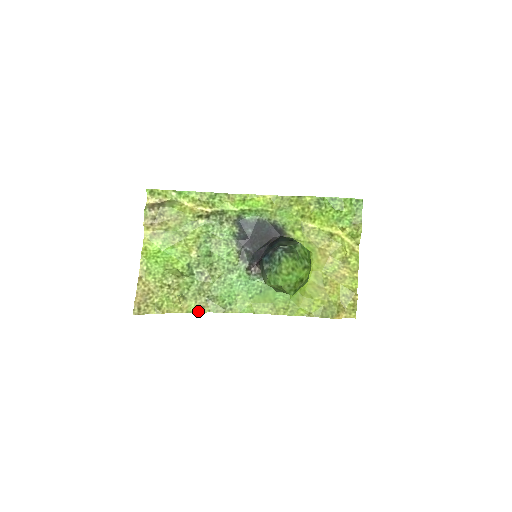
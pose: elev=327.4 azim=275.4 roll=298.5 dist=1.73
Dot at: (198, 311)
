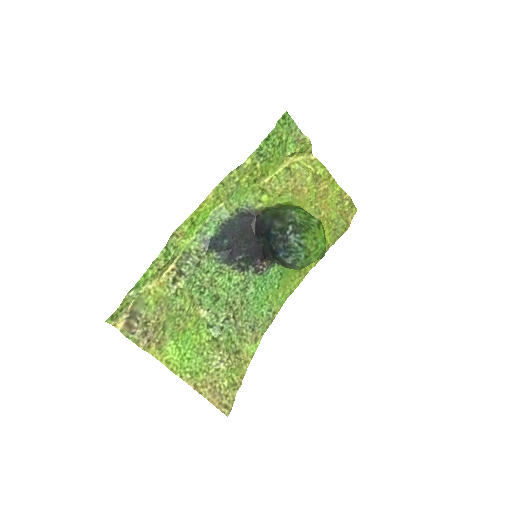
Dot at: (257, 346)
